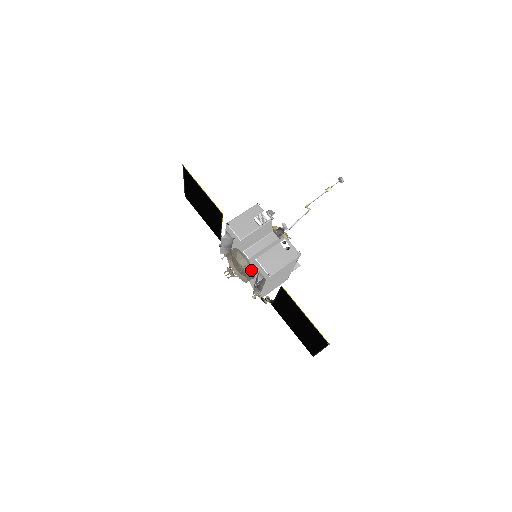
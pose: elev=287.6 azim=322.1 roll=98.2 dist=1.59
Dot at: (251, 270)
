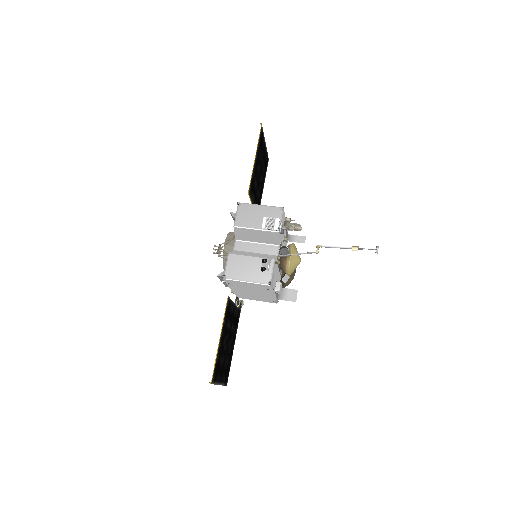
Dot at: occluded
